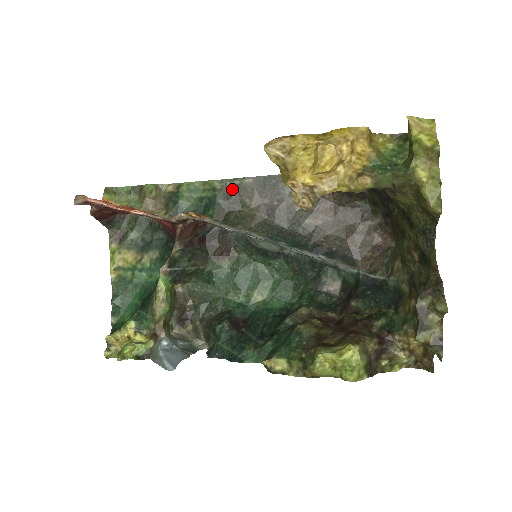
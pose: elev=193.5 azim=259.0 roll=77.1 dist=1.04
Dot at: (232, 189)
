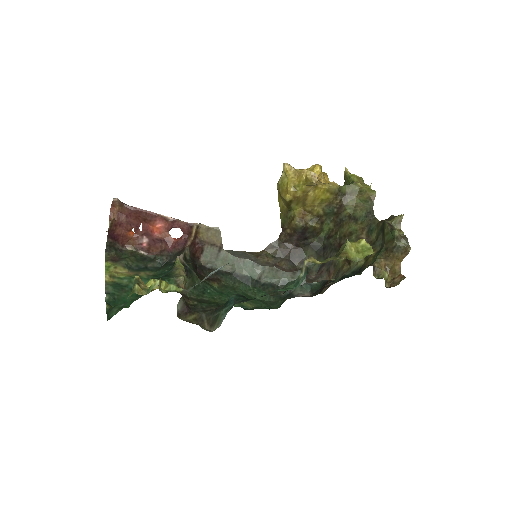
Dot at: occluded
